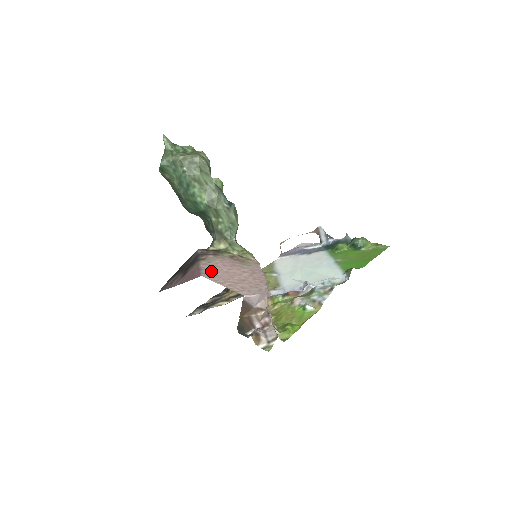
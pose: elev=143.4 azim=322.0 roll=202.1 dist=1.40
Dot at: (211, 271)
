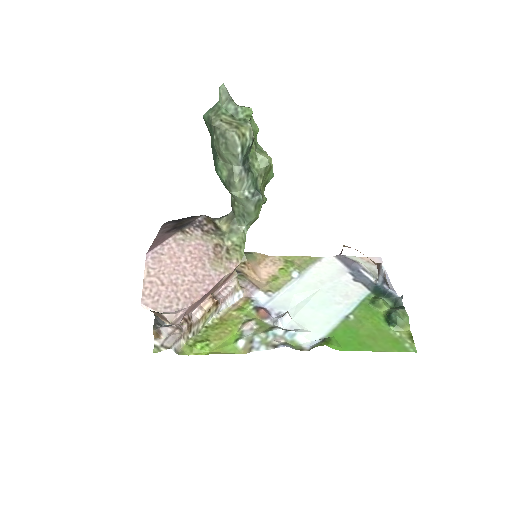
Dot at: (166, 253)
